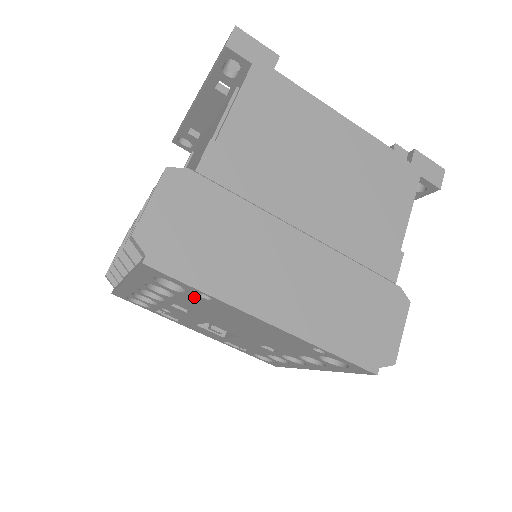
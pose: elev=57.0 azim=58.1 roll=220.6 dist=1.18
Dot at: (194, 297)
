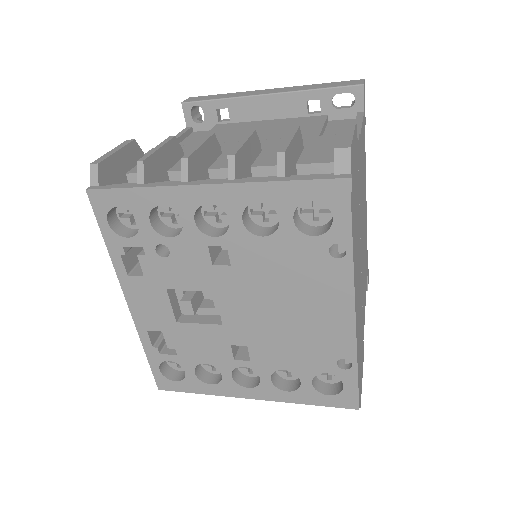
Dot at: (311, 247)
